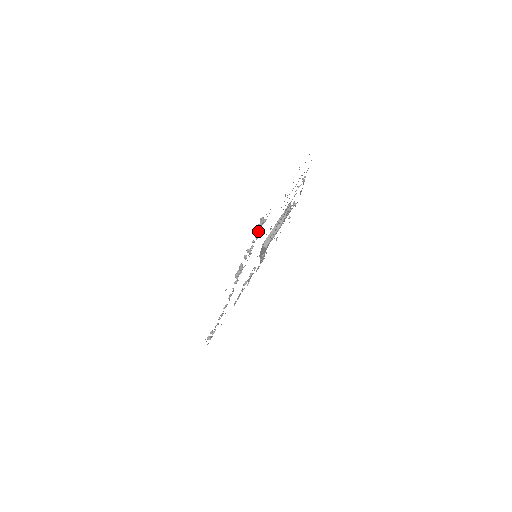
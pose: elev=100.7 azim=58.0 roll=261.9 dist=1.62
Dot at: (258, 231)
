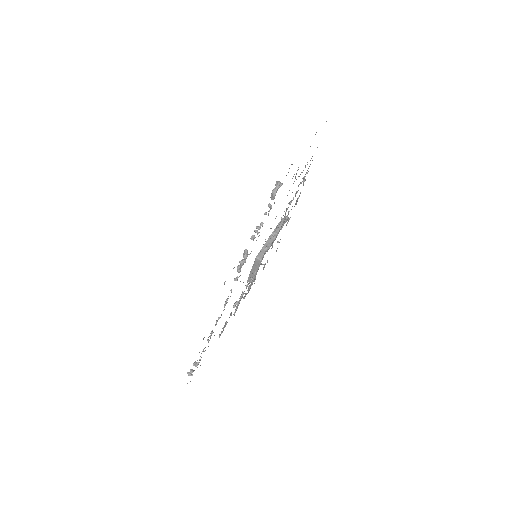
Dot at: (272, 198)
